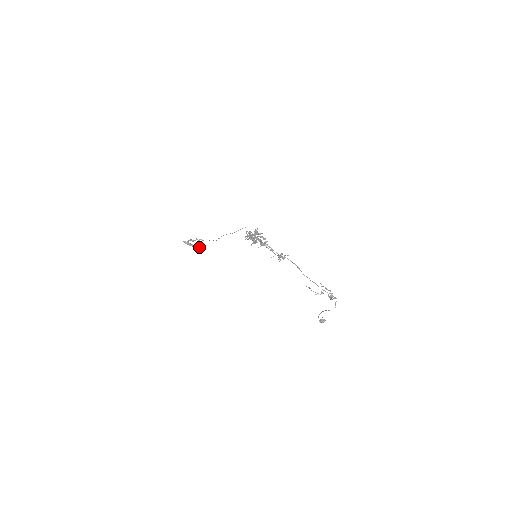
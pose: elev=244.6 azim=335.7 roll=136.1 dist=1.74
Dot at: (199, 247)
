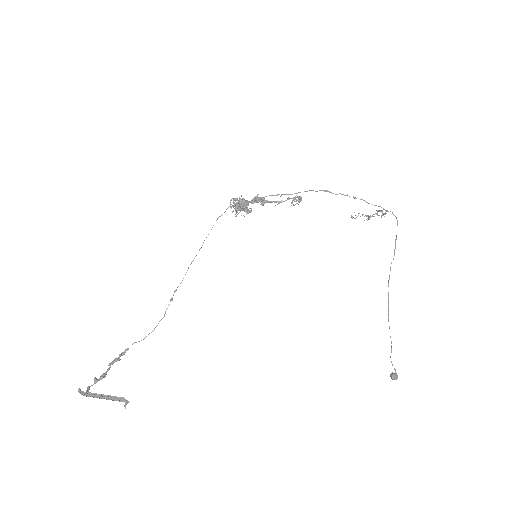
Dot at: (116, 398)
